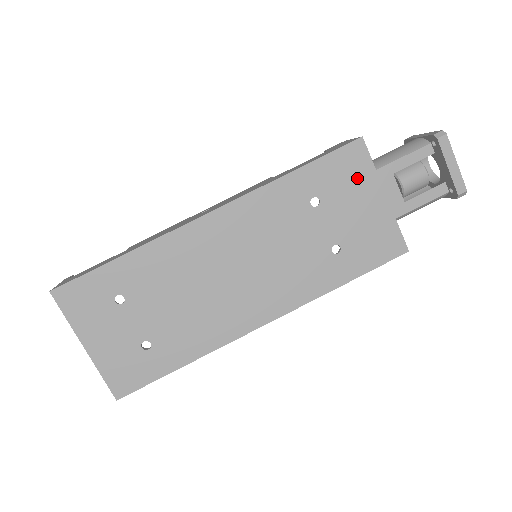
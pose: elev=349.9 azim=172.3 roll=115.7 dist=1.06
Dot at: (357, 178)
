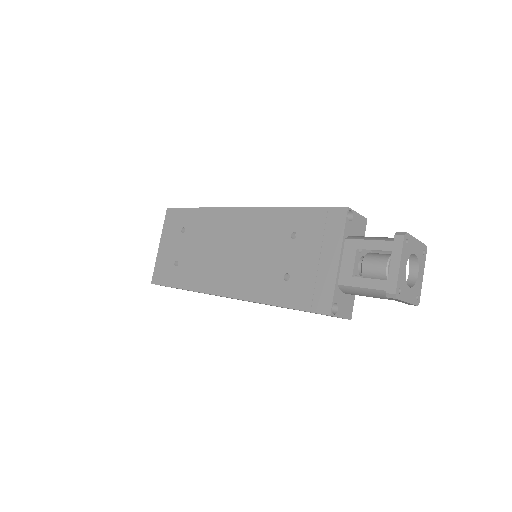
Dot at: (328, 235)
